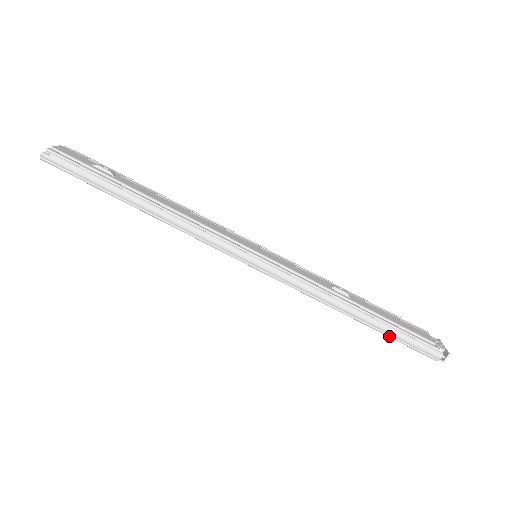
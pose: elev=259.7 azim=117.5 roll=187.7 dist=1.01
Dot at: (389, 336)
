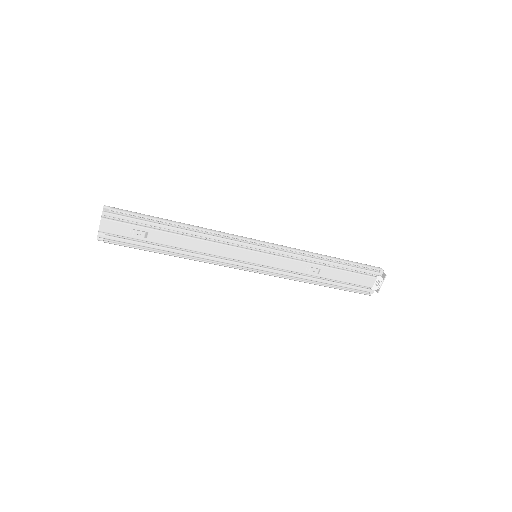
Dot at: (339, 286)
